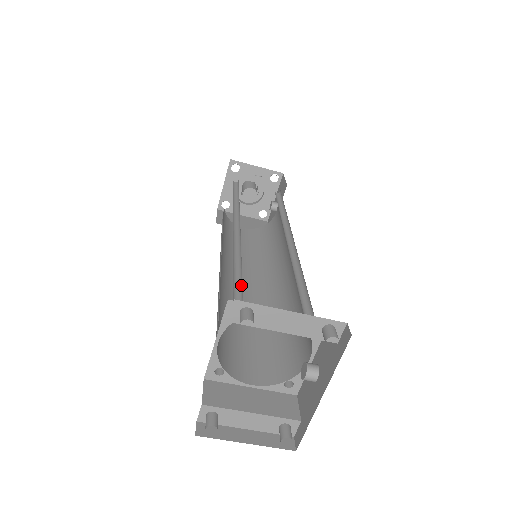
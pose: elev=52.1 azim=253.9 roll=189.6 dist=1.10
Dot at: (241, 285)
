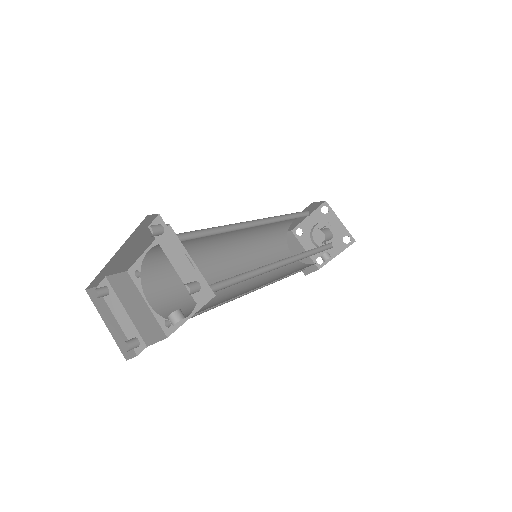
Dot at: (200, 237)
